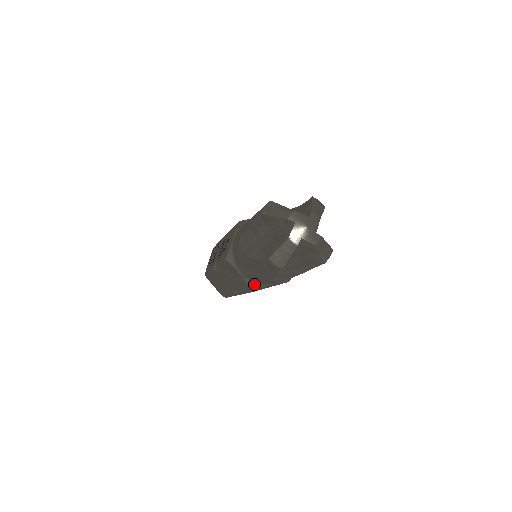
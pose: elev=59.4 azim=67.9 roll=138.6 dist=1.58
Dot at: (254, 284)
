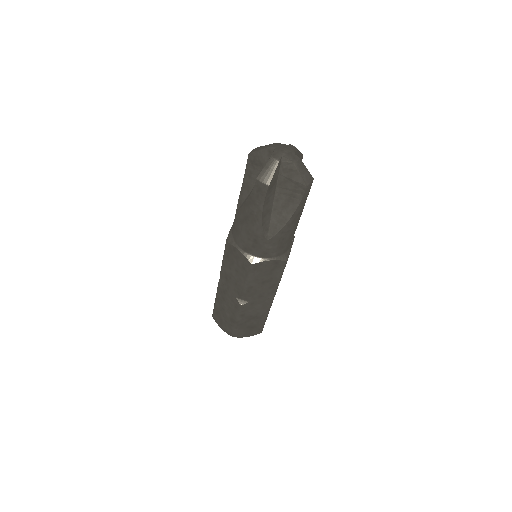
Dot at: (253, 258)
